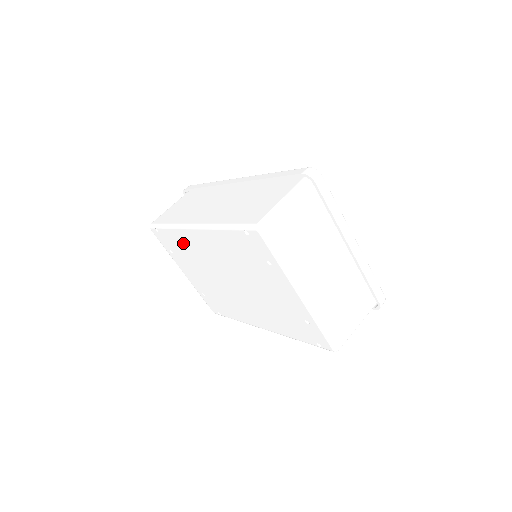
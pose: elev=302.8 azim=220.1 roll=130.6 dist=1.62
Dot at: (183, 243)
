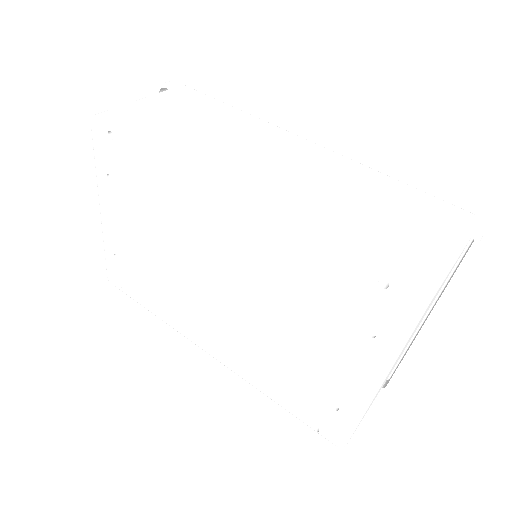
Dot at: (165, 190)
